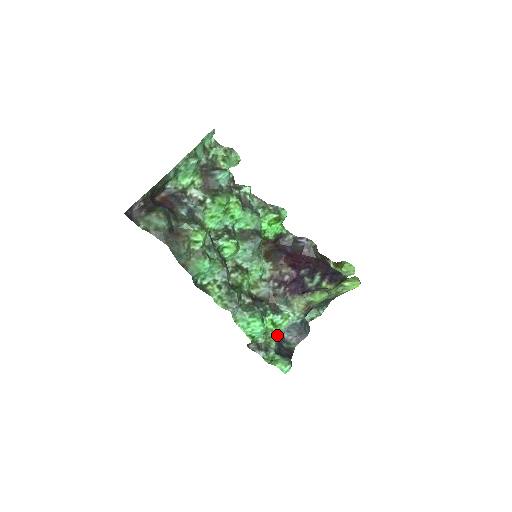
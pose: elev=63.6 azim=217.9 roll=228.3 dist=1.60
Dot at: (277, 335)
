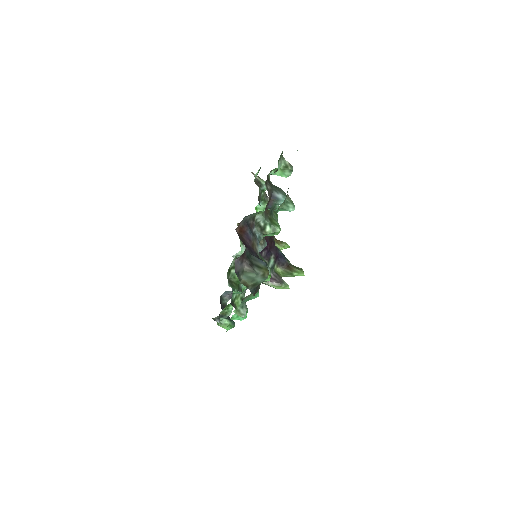
Dot at: occluded
